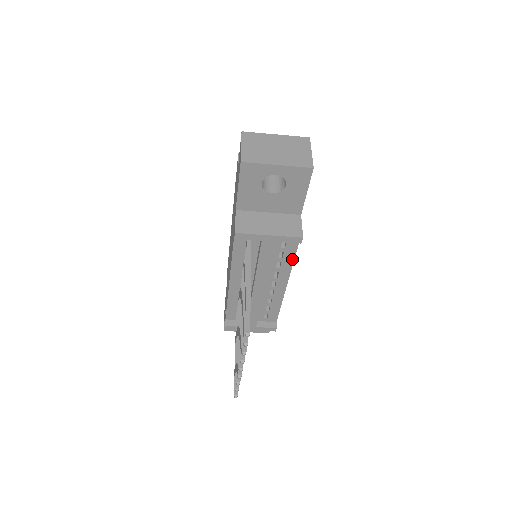
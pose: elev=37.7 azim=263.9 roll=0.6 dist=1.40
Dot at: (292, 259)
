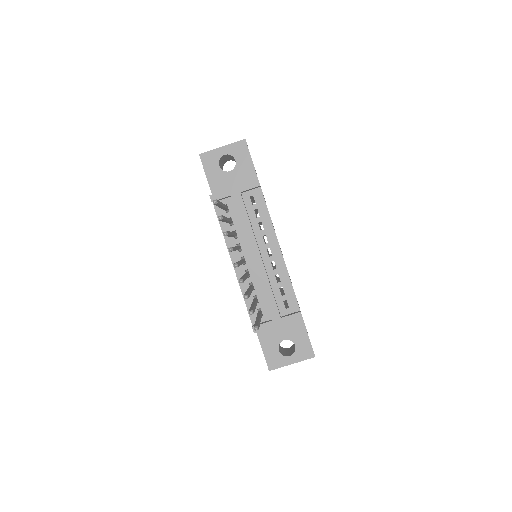
Dot at: (268, 214)
